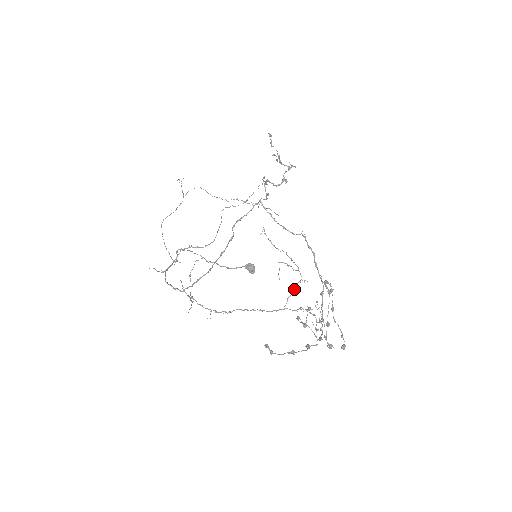
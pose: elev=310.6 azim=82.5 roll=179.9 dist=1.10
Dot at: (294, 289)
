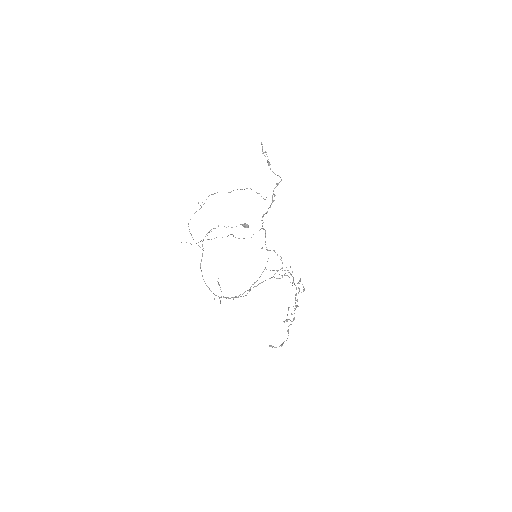
Dot at: occluded
